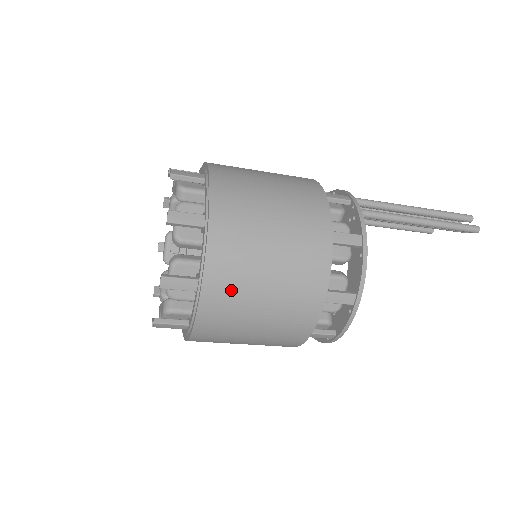
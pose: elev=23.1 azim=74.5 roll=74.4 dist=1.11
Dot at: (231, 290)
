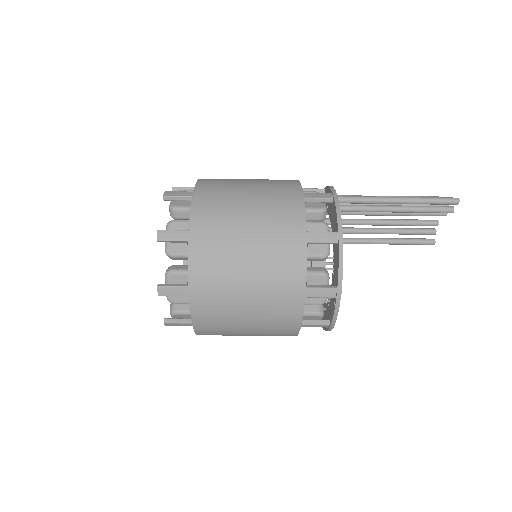
Dot at: (216, 231)
